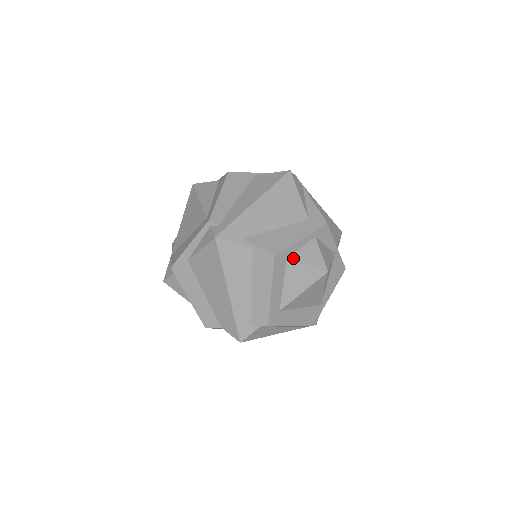
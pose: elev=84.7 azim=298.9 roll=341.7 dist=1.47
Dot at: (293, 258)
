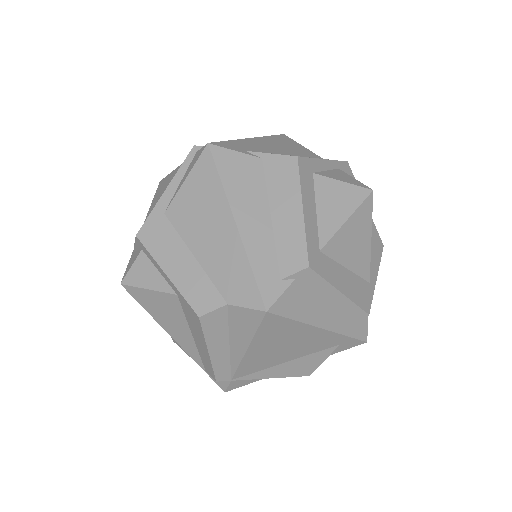
Dot at: (321, 174)
